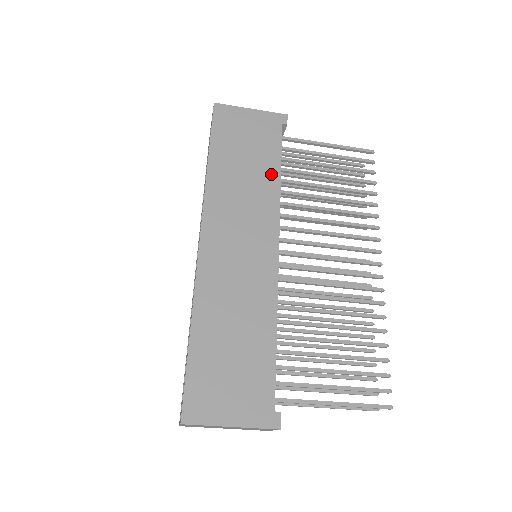
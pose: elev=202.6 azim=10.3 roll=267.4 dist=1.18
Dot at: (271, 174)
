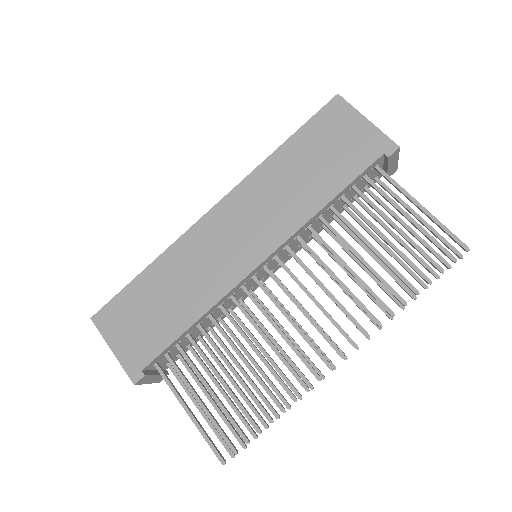
Dot at: (321, 195)
